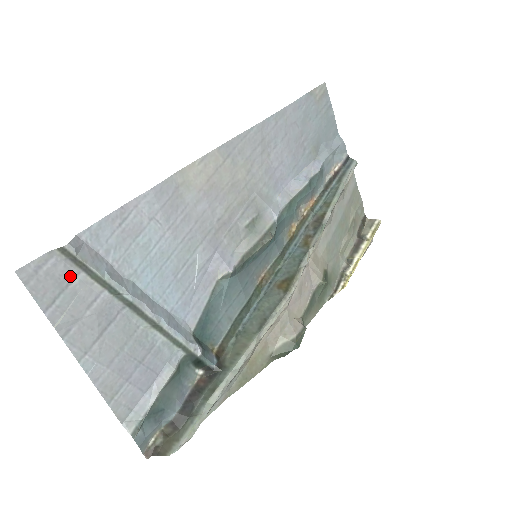
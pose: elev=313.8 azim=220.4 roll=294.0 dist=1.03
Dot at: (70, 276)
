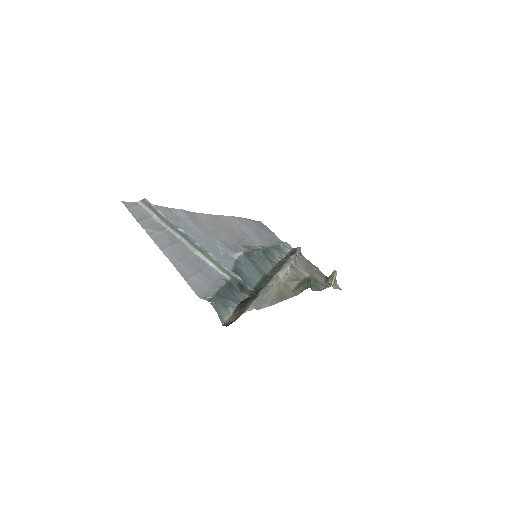
Dot at: (148, 215)
